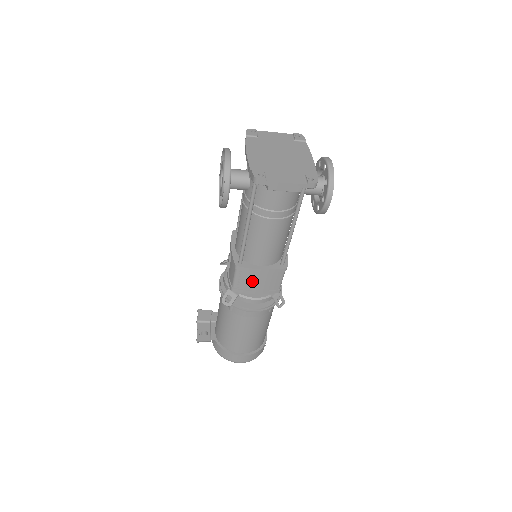
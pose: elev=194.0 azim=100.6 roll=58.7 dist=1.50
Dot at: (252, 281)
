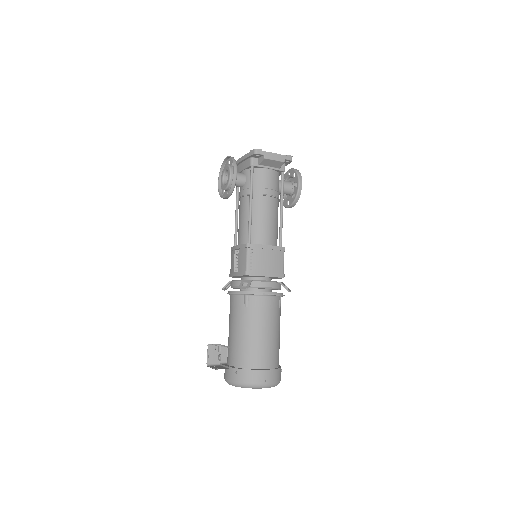
Dot at: (262, 261)
